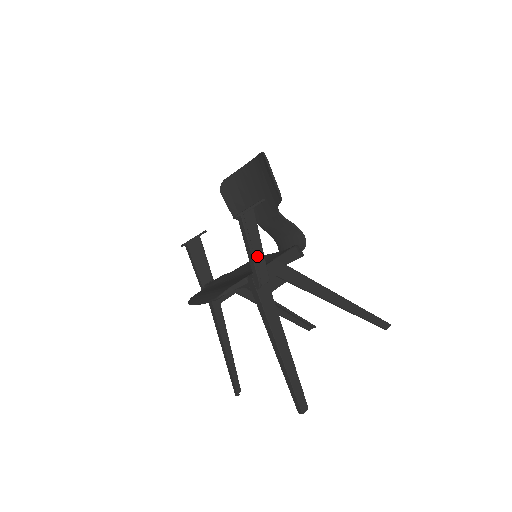
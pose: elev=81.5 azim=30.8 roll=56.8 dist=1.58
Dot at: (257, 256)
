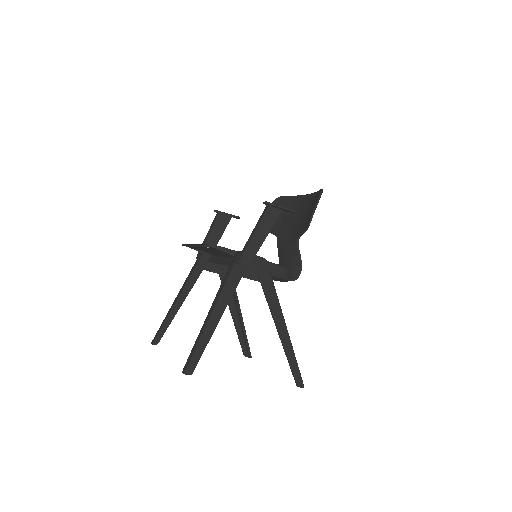
Dot at: (256, 242)
